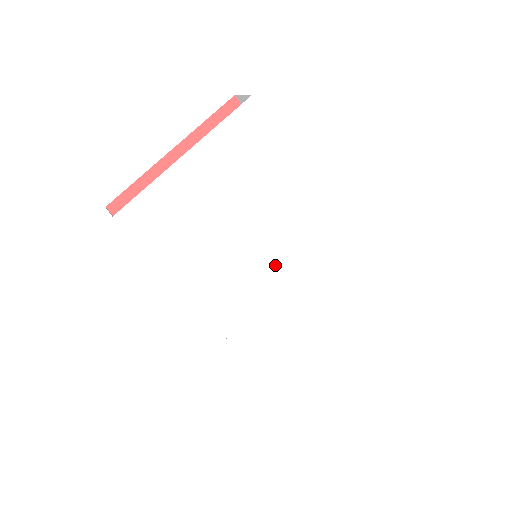
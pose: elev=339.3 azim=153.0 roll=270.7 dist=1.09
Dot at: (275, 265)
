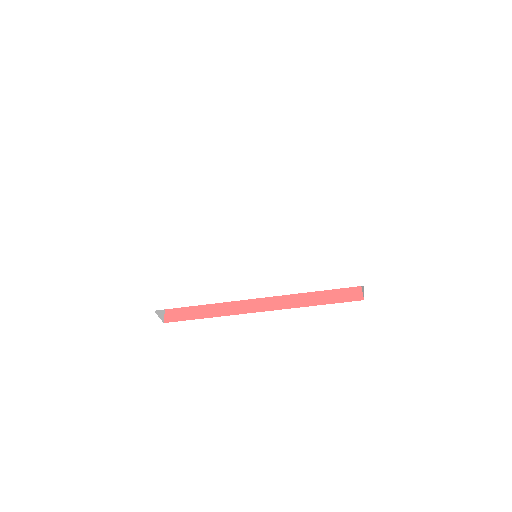
Dot at: (263, 243)
